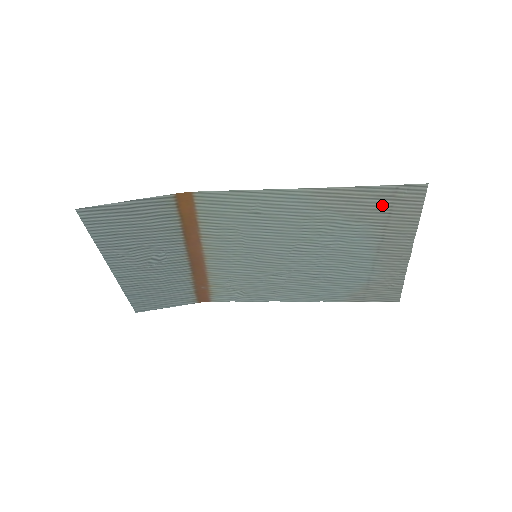
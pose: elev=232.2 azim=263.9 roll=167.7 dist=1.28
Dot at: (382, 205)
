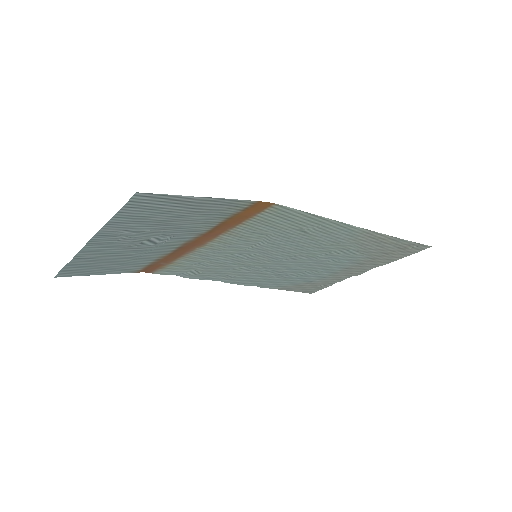
Dot at: (391, 249)
